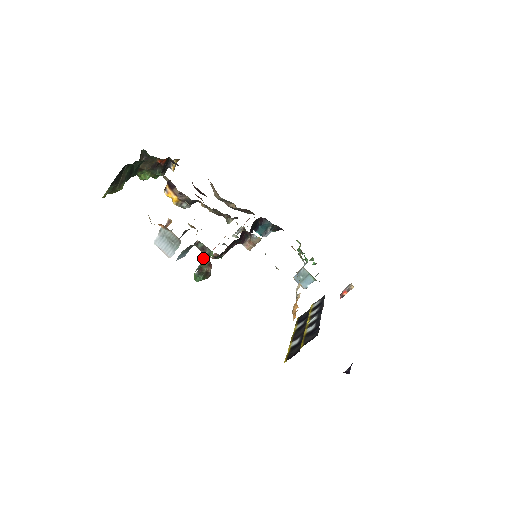
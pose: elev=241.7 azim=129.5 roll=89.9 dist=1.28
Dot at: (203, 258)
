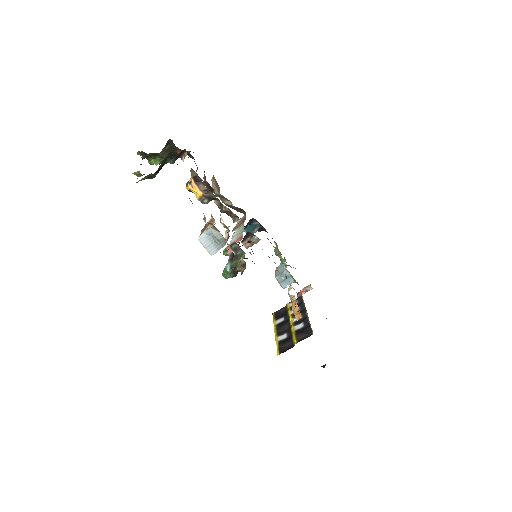
Dot at: (234, 257)
